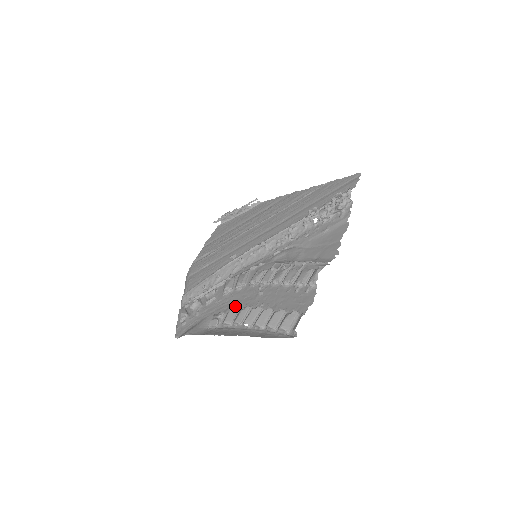
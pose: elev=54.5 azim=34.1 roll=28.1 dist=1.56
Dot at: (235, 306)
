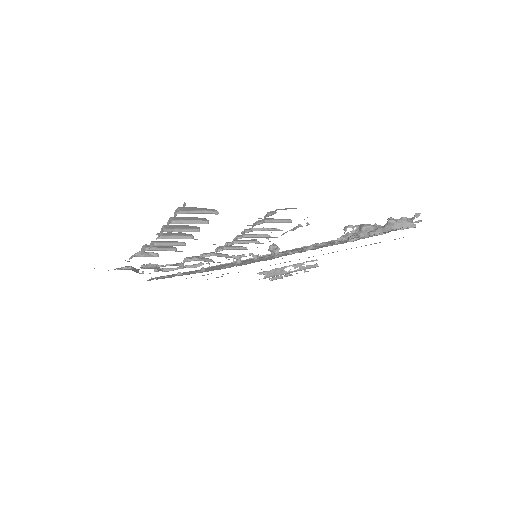
Dot at: occluded
